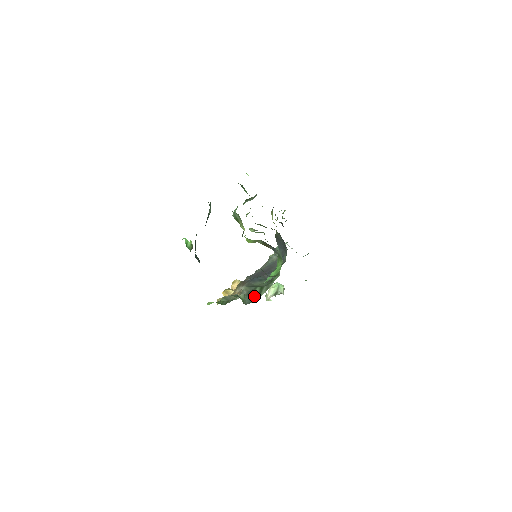
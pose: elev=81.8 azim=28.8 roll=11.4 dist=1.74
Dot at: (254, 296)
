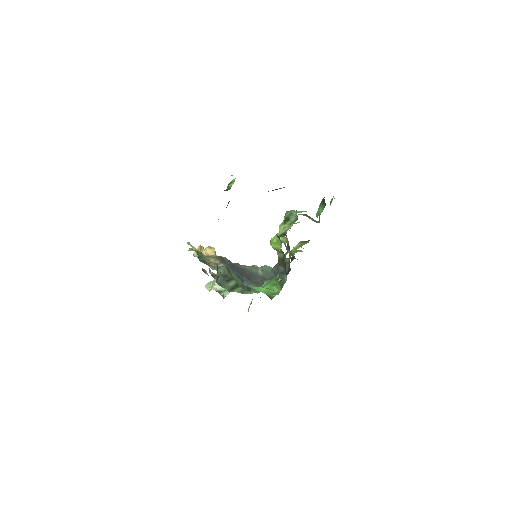
Dot at: (228, 284)
